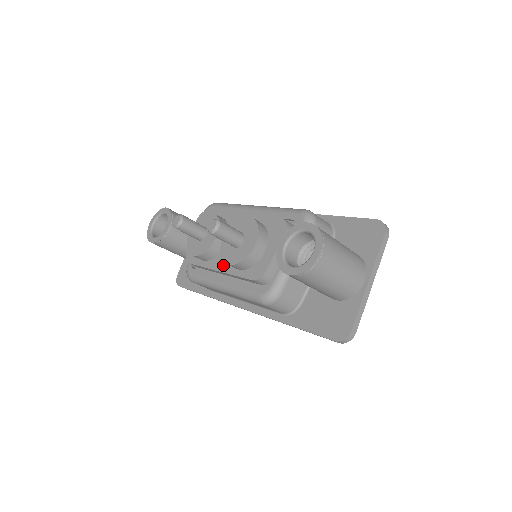
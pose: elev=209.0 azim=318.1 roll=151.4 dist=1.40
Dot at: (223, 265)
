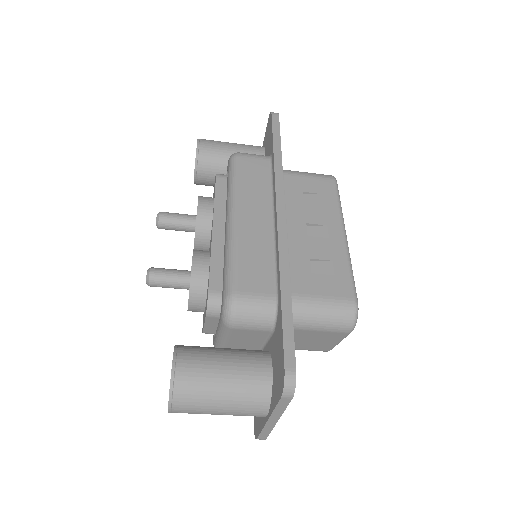
Dot at: occluded
